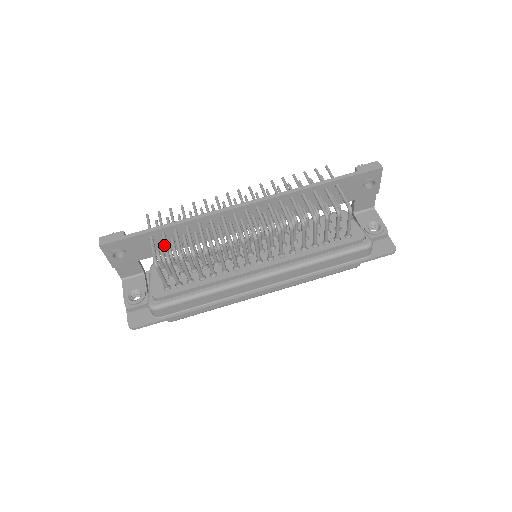
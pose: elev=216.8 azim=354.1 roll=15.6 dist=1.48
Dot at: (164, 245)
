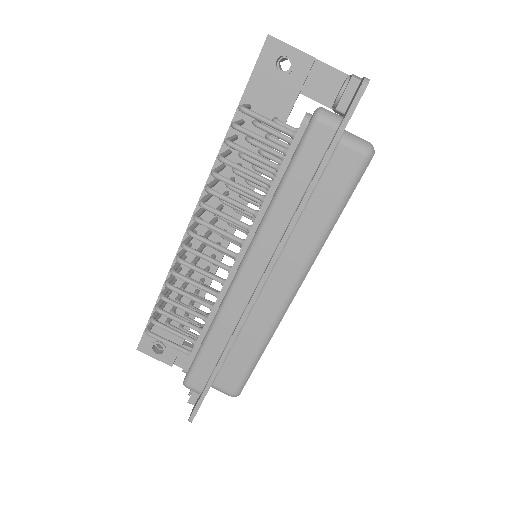
Dot at: occluded
